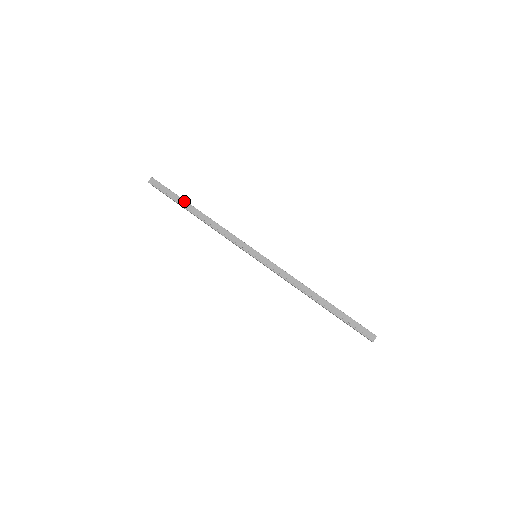
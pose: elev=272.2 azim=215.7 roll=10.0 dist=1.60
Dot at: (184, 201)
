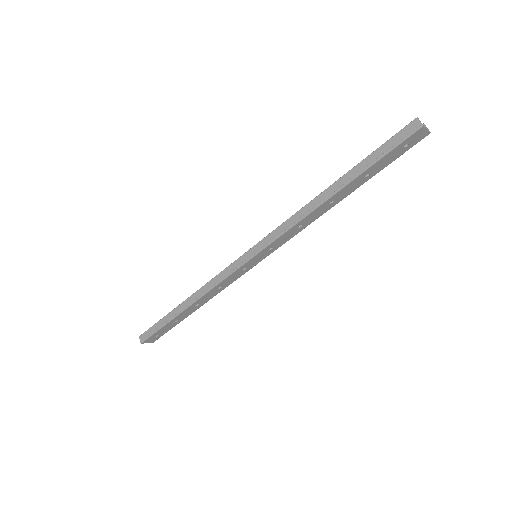
Dot at: (170, 313)
